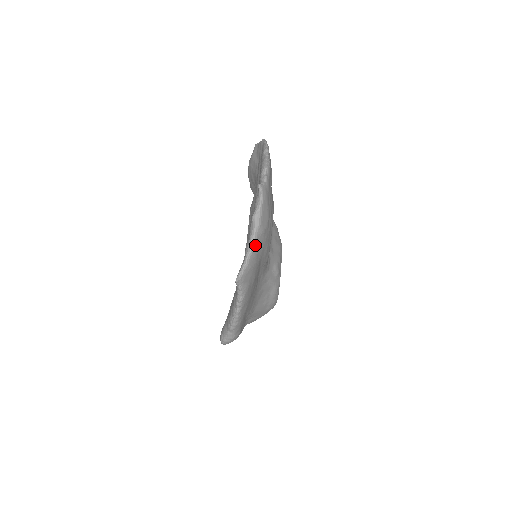
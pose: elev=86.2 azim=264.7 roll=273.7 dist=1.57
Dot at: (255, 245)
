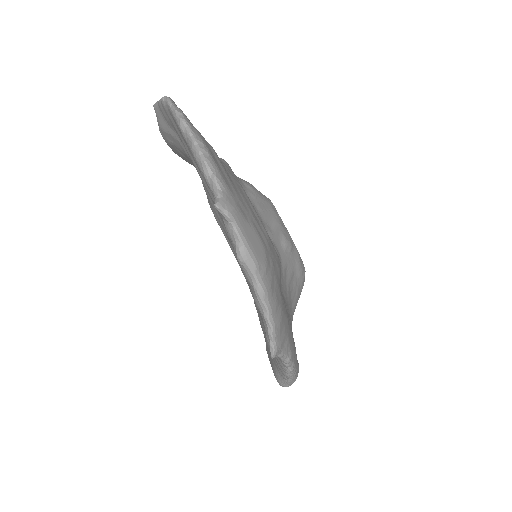
Dot at: (268, 295)
